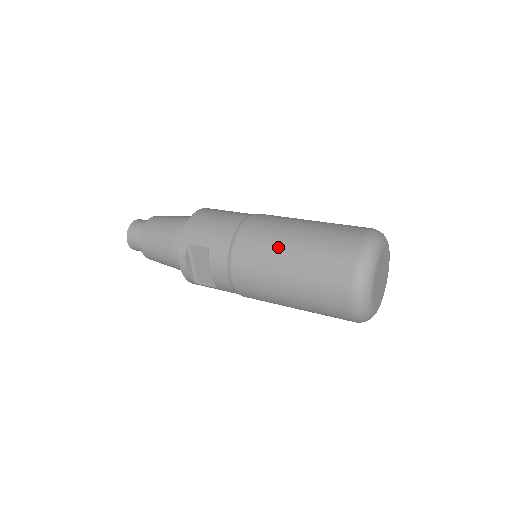
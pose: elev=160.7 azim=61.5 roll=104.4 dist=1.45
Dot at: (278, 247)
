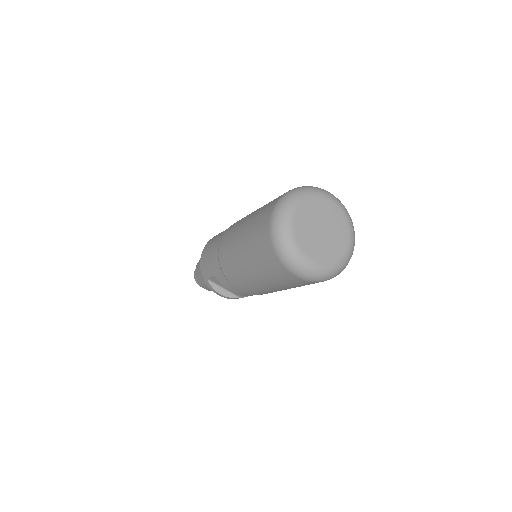
Dot at: (236, 255)
